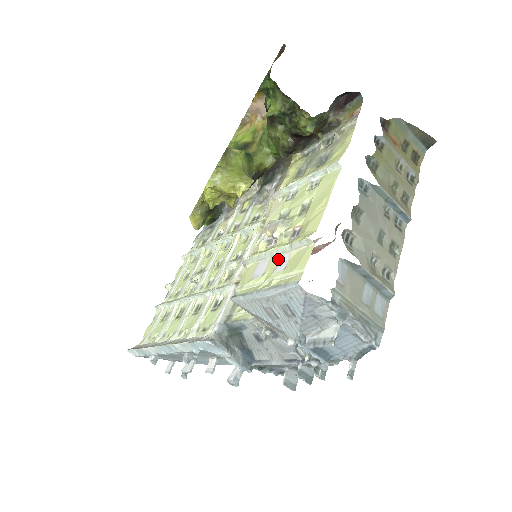
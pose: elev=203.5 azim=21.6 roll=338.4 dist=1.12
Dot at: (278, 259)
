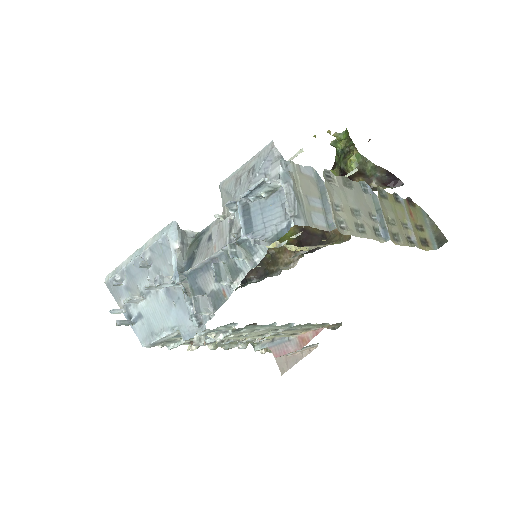
Dot at: occluded
